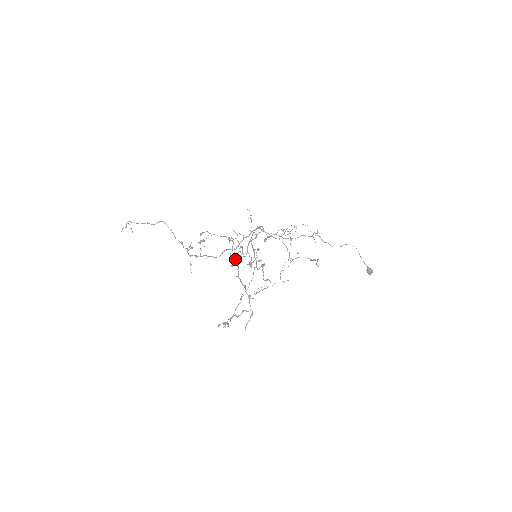
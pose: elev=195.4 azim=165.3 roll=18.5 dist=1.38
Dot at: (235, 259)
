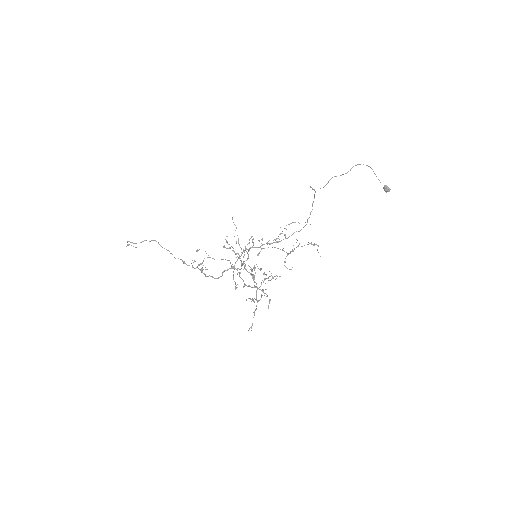
Dot at: (237, 269)
